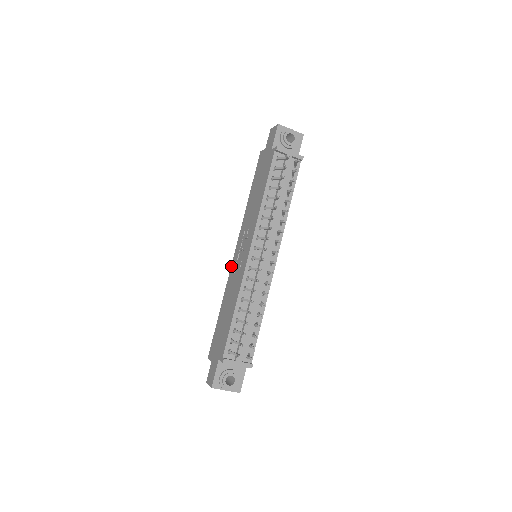
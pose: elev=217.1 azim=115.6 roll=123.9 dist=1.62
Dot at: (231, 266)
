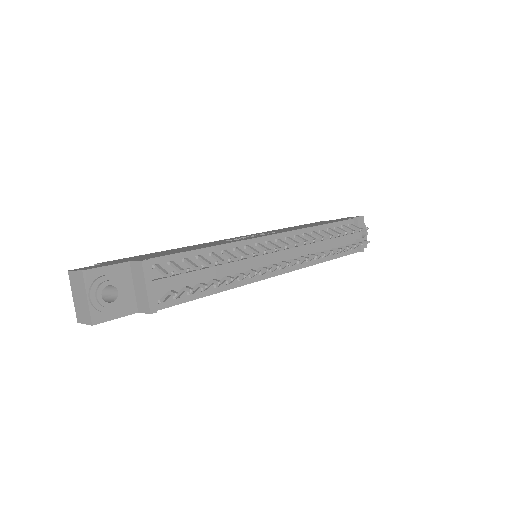
Dot at: occluded
